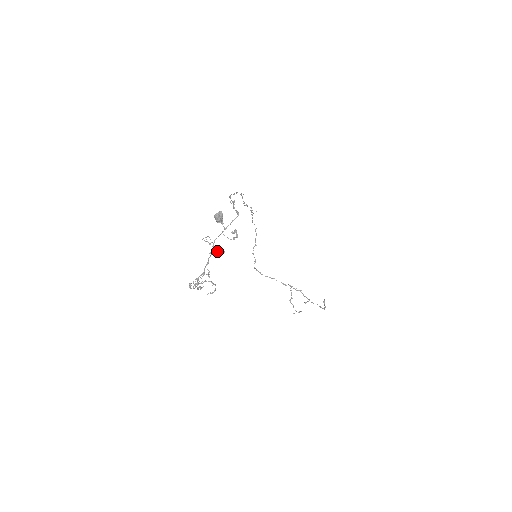
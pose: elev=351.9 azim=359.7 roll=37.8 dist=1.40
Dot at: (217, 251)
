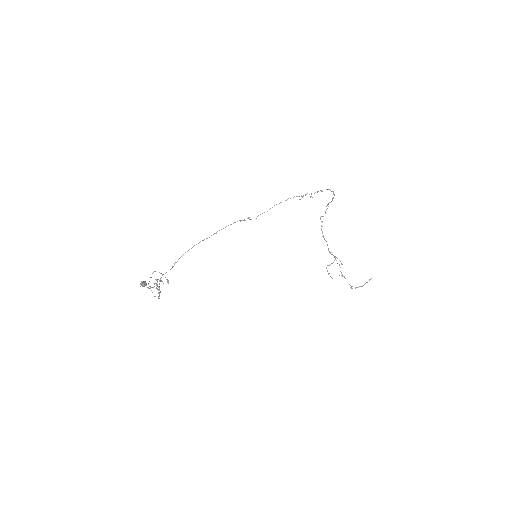
Dot at: (167, 279)
